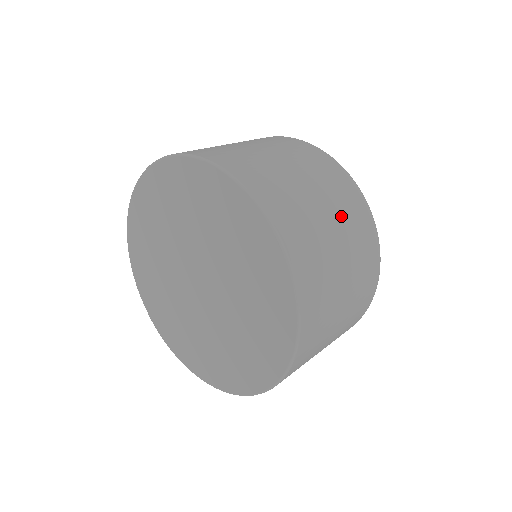
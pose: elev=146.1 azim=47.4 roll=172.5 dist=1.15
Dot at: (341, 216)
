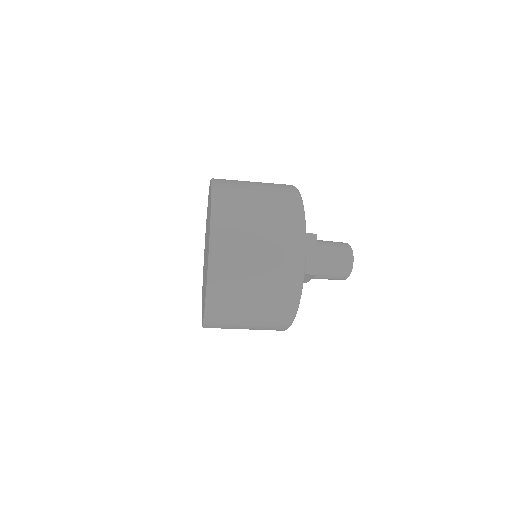
Dot at: (265, 303)
